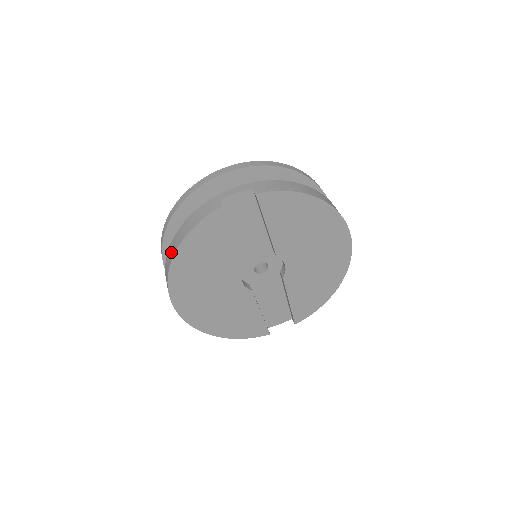
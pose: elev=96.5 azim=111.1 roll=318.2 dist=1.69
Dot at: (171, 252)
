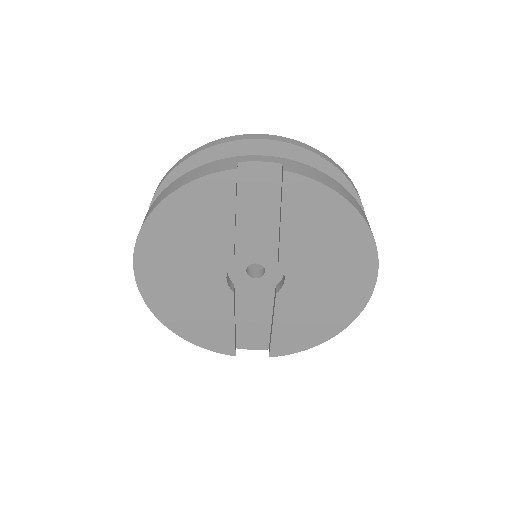
Dot at: (155, 203)
